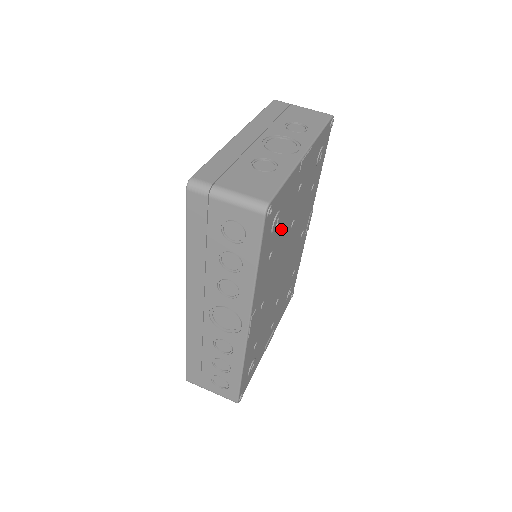
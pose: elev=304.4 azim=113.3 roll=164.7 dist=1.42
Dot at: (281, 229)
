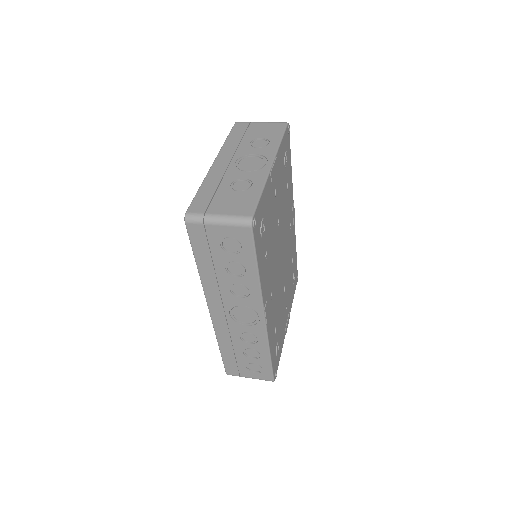
Dot at: (269, 231)
